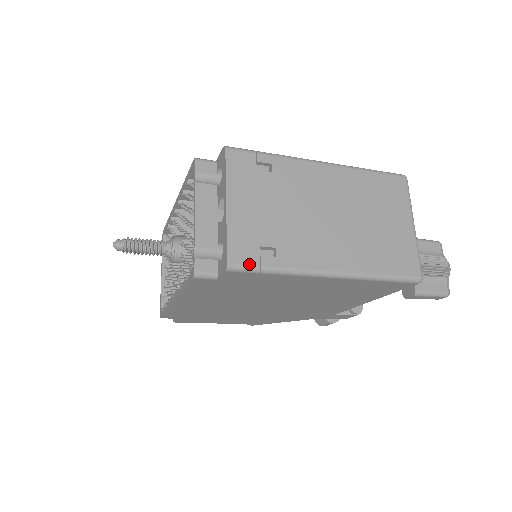
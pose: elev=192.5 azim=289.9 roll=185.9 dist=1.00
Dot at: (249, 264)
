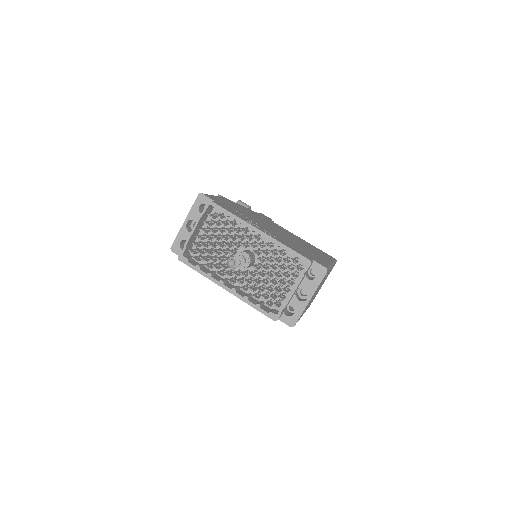
Dot at: occluded
